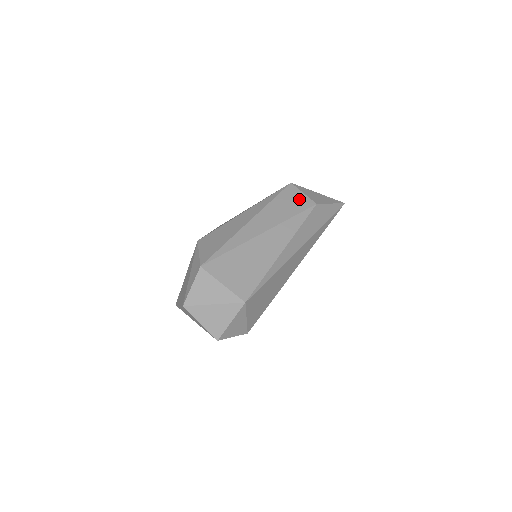
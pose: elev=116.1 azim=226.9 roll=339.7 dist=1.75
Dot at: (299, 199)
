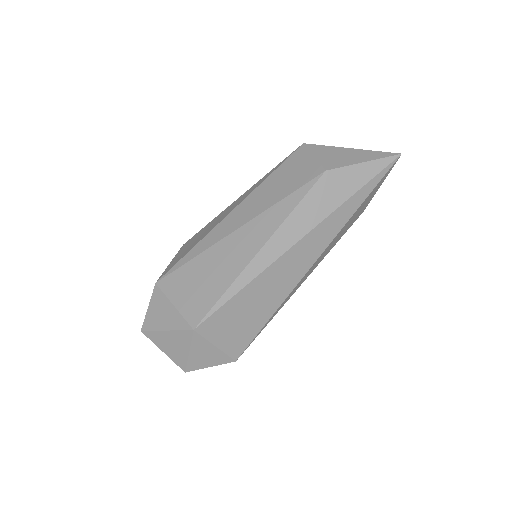
Dot at: (303, 168)
